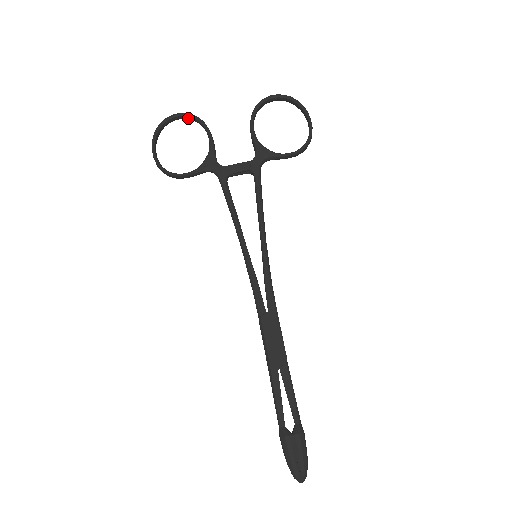
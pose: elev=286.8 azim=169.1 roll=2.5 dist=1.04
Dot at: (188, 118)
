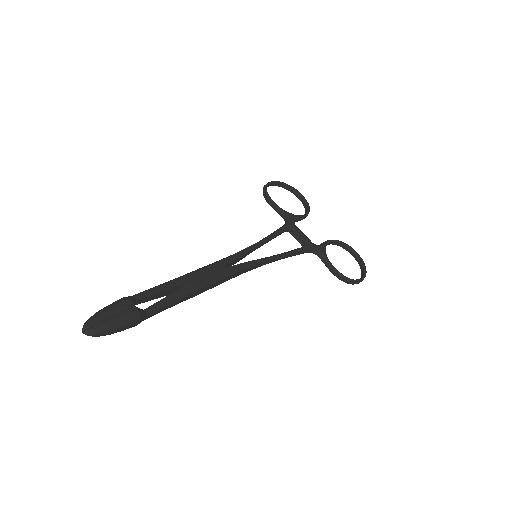
Dot at: (304, 203)
